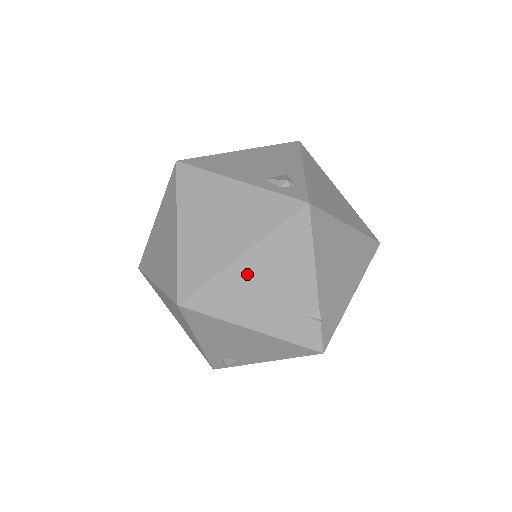
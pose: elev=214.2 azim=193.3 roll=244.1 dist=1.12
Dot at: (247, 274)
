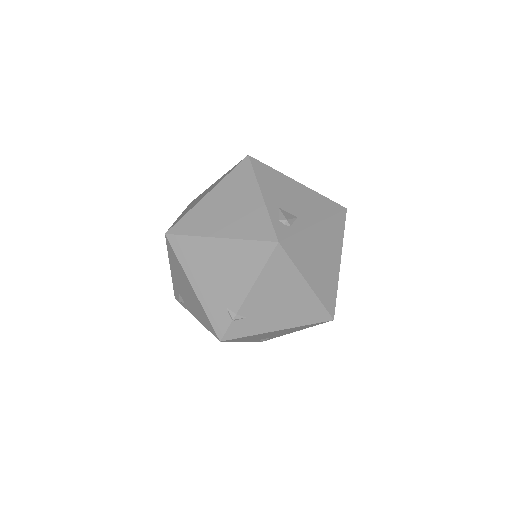
Dot at: (213, 251)
